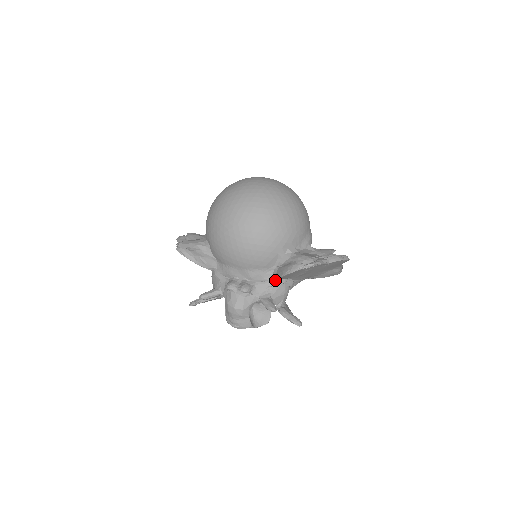
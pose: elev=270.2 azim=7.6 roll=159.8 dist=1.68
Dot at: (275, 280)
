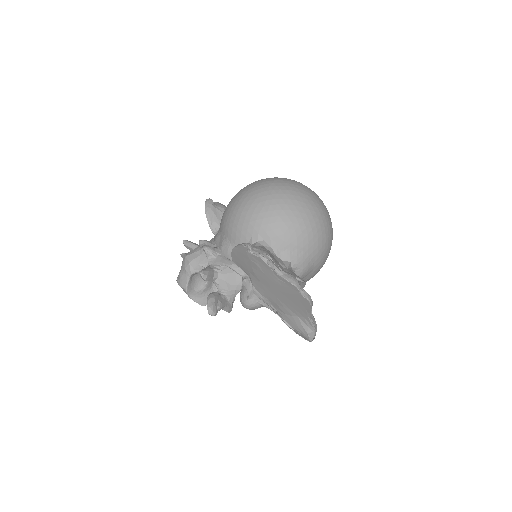
Dot at: (234, 263)
